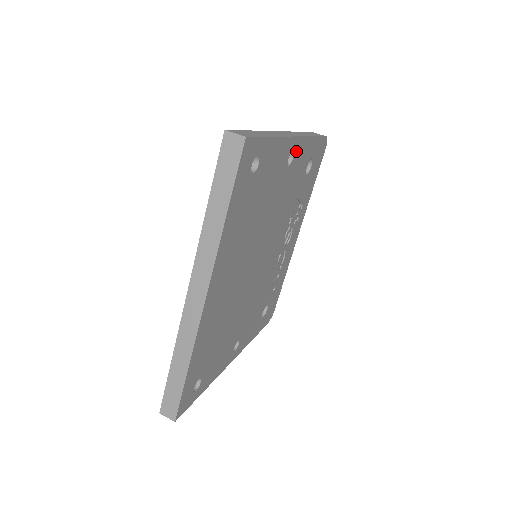
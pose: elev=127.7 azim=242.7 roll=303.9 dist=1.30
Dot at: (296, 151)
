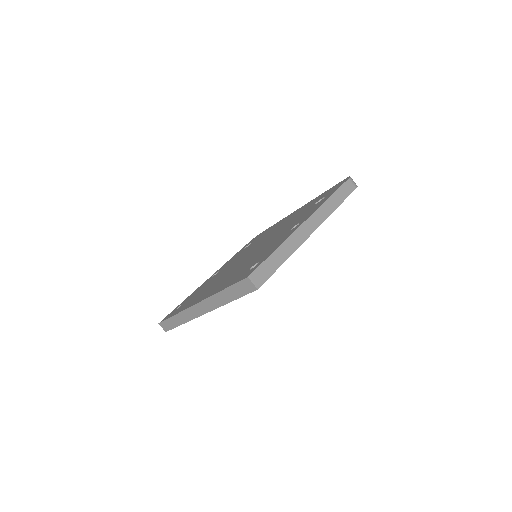
Dot at: occluded
